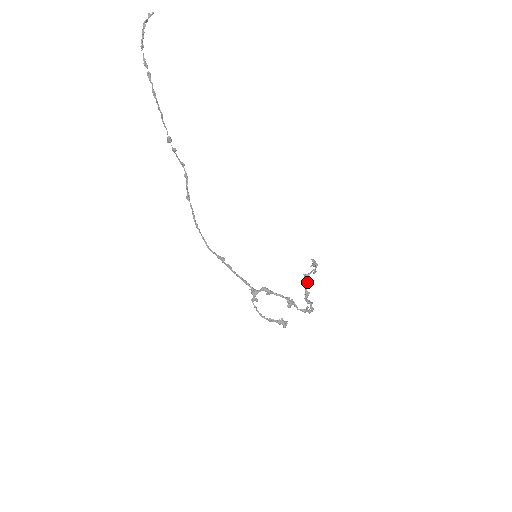
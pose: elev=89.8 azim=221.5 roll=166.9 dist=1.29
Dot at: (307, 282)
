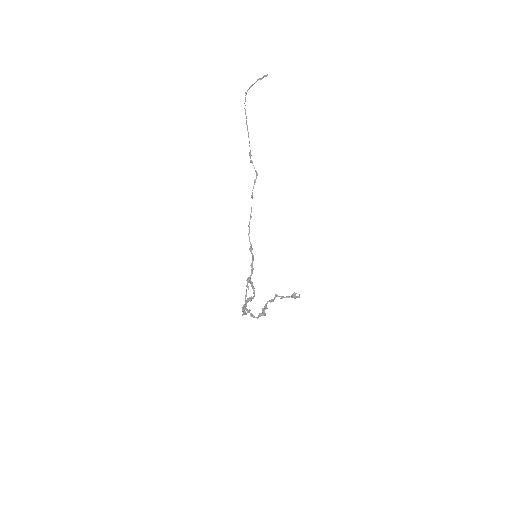
Dot at: (272, 300)
